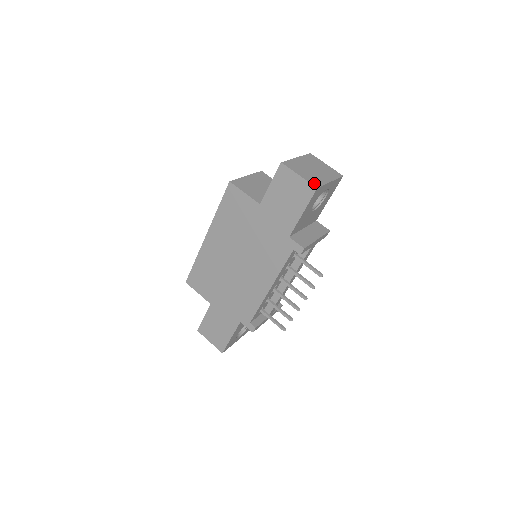
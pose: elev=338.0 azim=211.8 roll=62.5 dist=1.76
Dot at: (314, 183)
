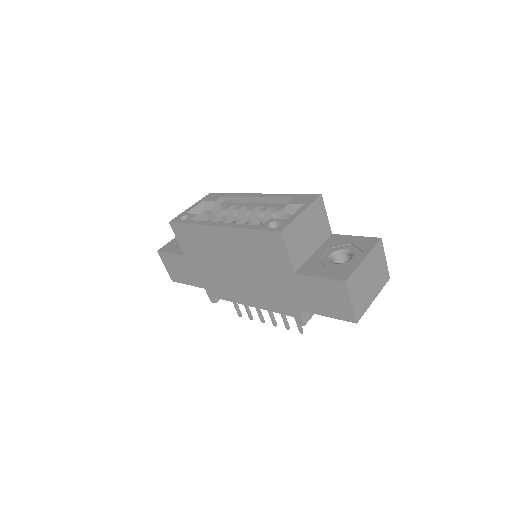
Dot at: (358, 314)
